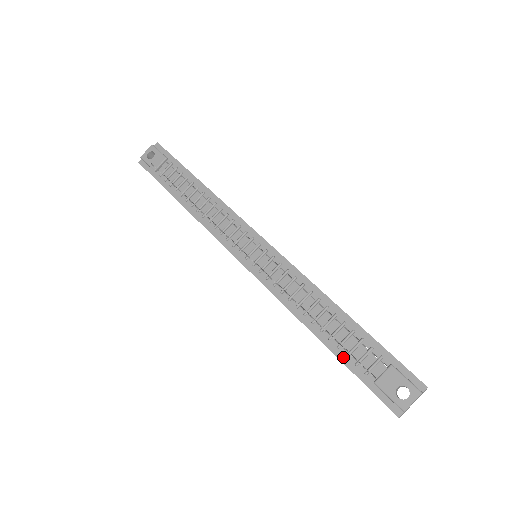
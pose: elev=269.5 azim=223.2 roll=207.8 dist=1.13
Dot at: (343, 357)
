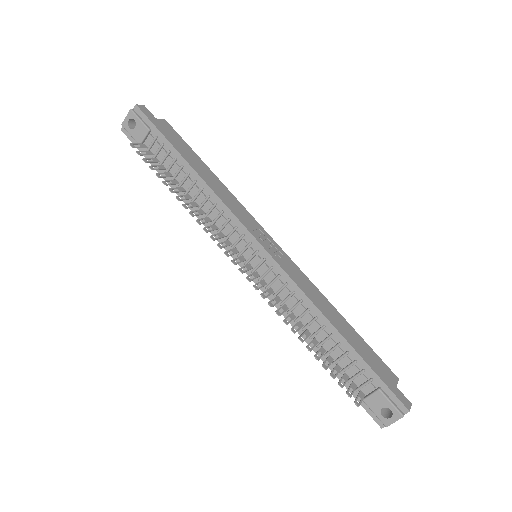
Dot at: occluded
